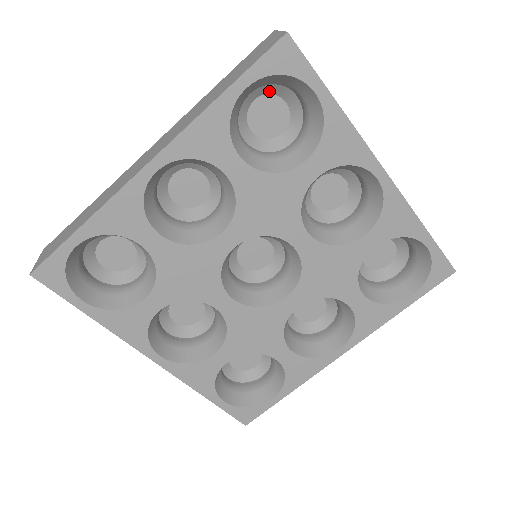
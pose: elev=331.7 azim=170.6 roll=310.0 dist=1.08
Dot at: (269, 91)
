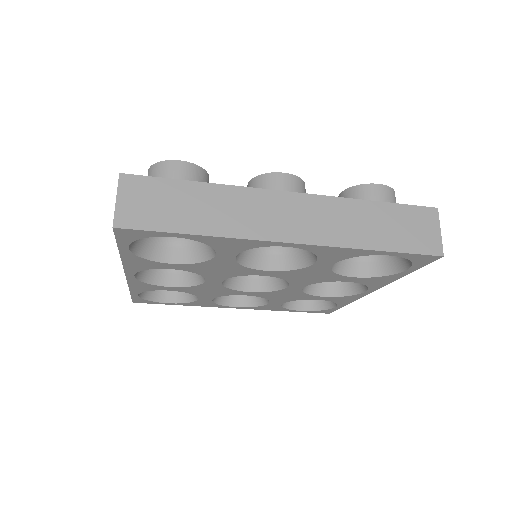
Dot at: occluded
